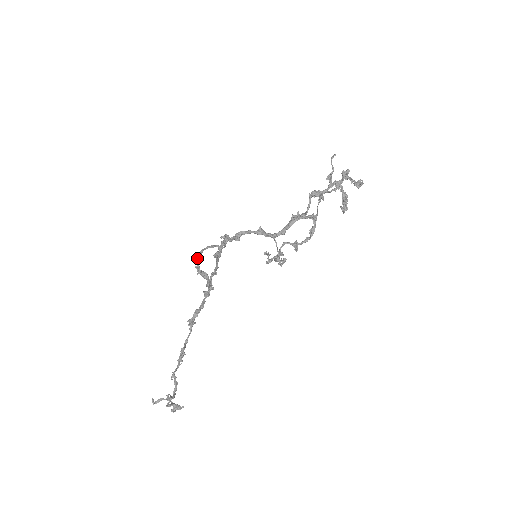
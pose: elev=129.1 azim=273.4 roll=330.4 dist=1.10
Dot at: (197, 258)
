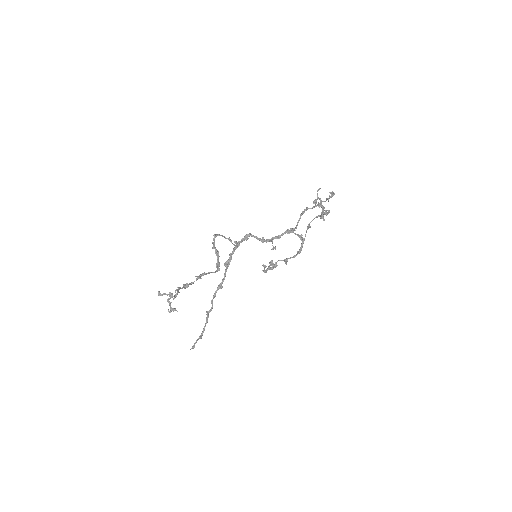
Dot at: (215, 236)
